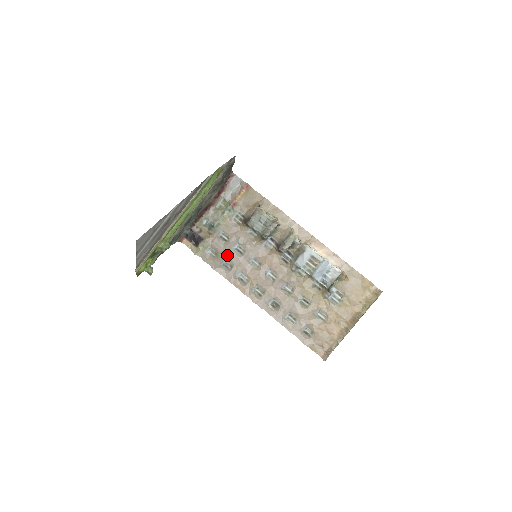
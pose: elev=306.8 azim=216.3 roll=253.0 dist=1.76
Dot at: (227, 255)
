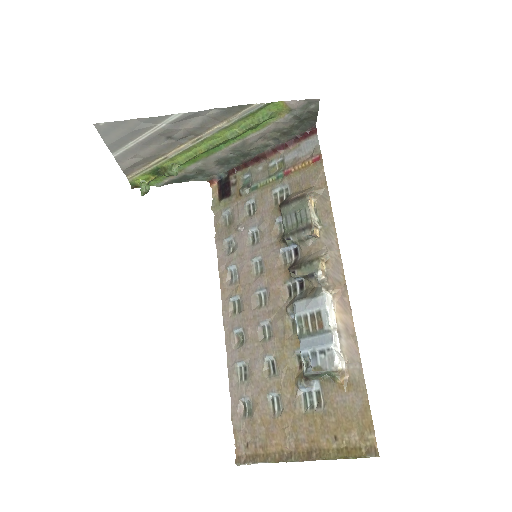
Dot at: (238, 233)
